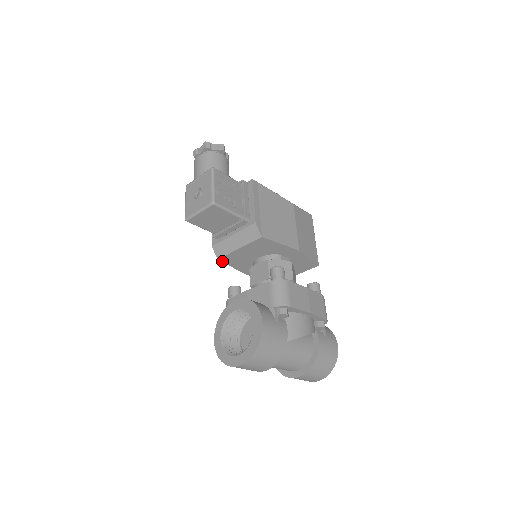
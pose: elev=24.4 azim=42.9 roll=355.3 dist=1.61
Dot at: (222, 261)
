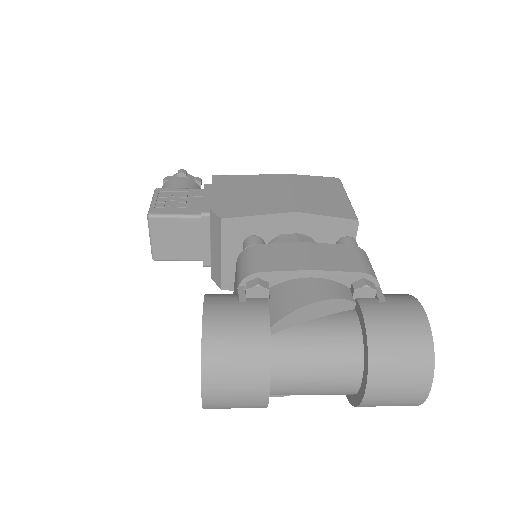
Dot at: (229, 289)
